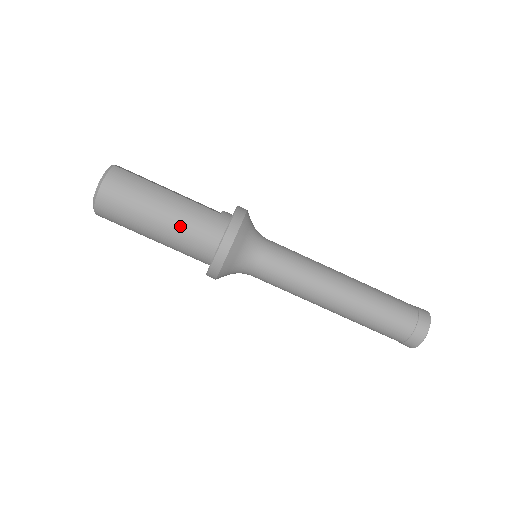
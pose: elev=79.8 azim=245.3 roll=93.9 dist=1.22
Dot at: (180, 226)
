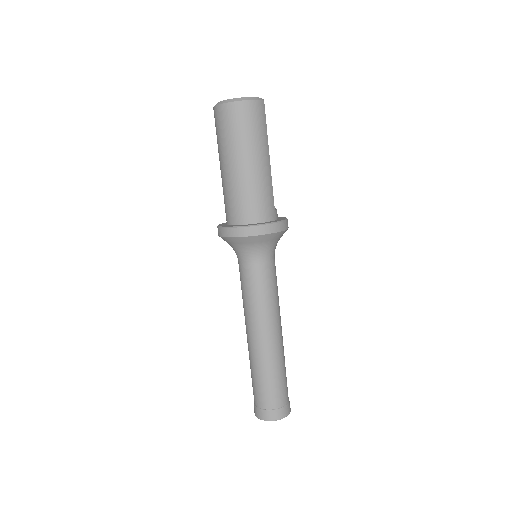
Dot at: (248, 184)
